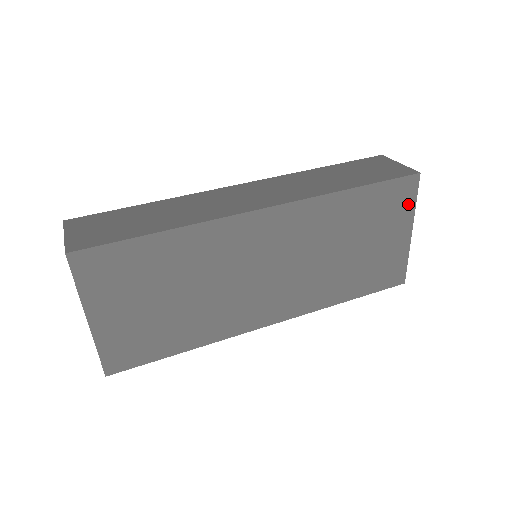
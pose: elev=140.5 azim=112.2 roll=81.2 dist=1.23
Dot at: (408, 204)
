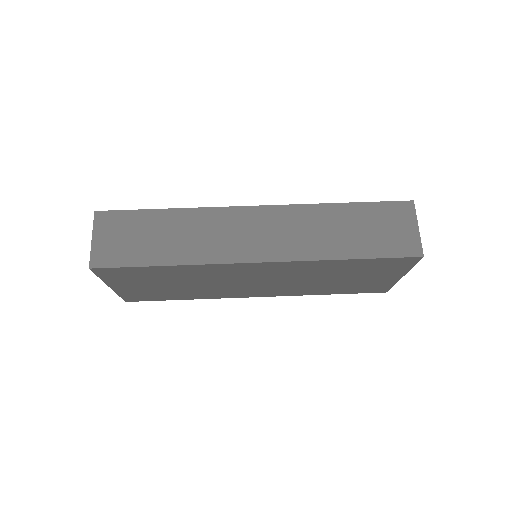
Dot at: (404, 267)
